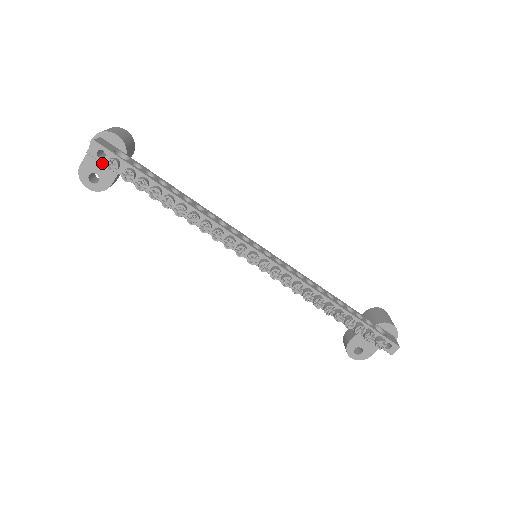
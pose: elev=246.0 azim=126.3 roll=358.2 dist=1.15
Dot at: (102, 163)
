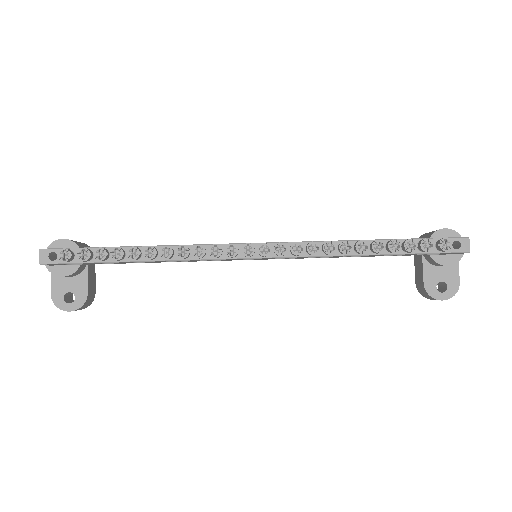
Dot at: (64, 273)
